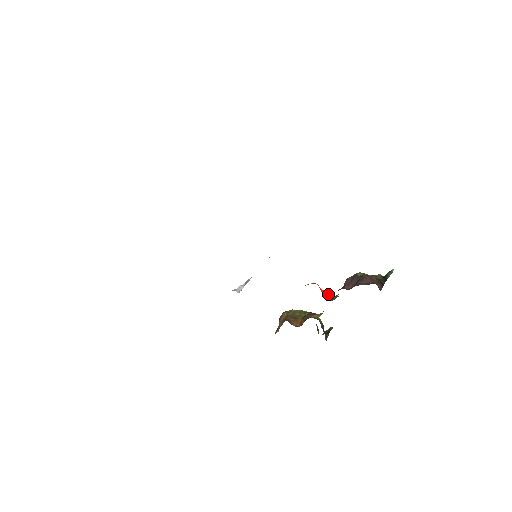
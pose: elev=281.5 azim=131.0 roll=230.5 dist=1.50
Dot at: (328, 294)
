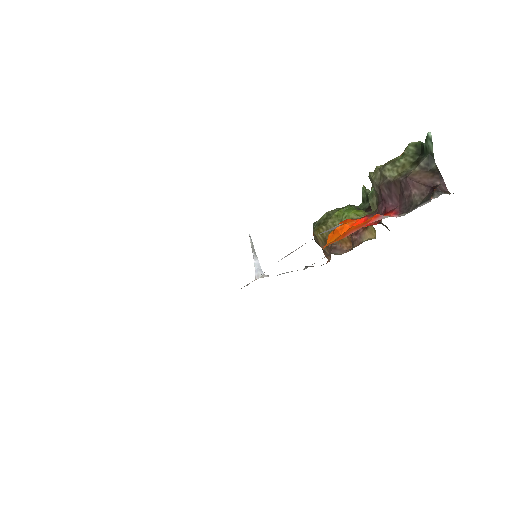
Dot at: occluded
